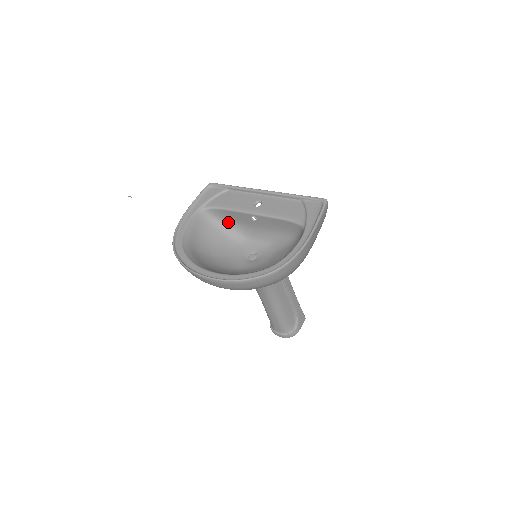
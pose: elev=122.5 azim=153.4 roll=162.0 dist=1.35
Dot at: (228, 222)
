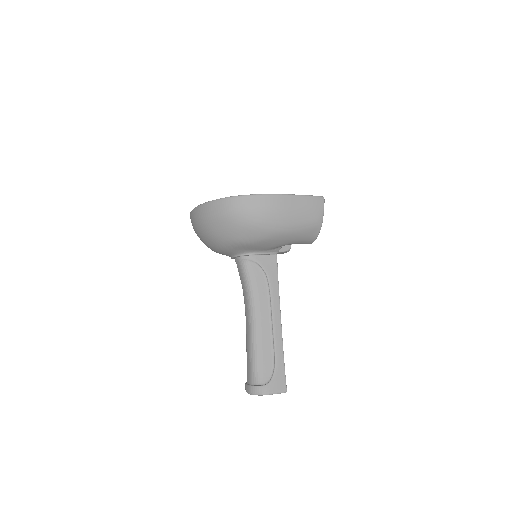
Dot at: occluded
